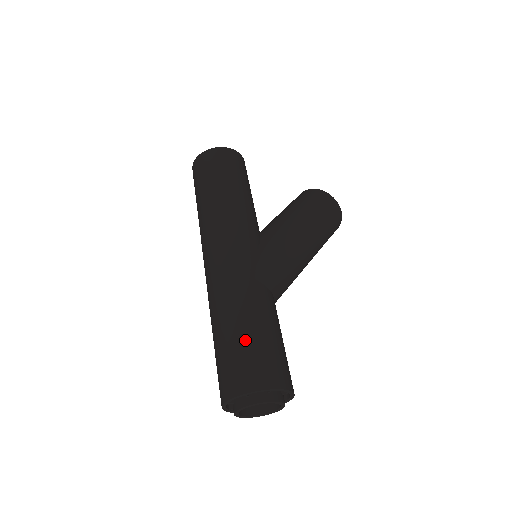
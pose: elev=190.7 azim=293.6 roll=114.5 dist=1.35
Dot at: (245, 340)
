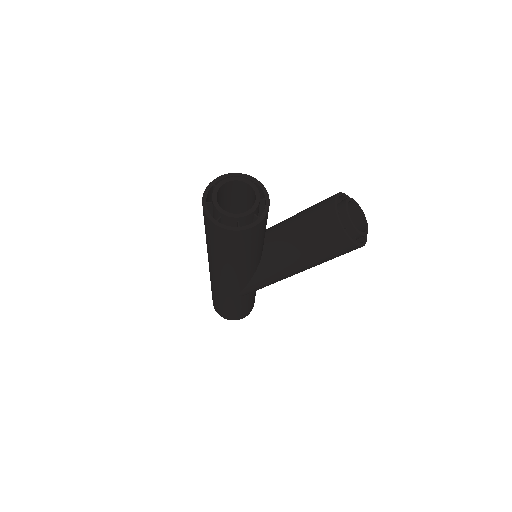
Dot at: (225, 310)
